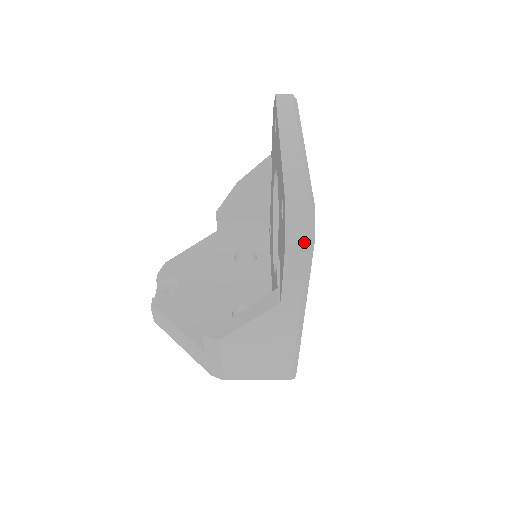
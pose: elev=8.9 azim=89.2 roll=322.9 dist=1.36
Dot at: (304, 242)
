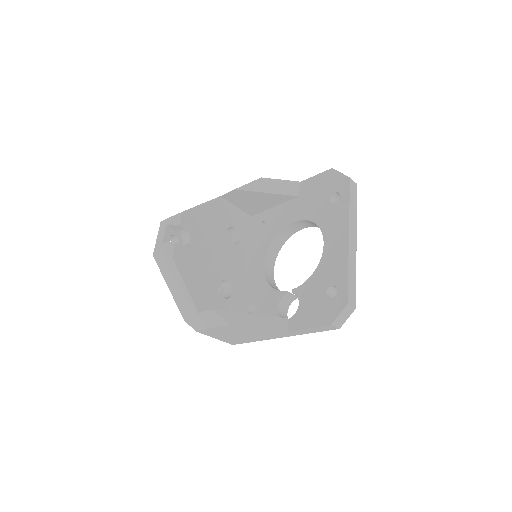
Dot at: (339, 327)
